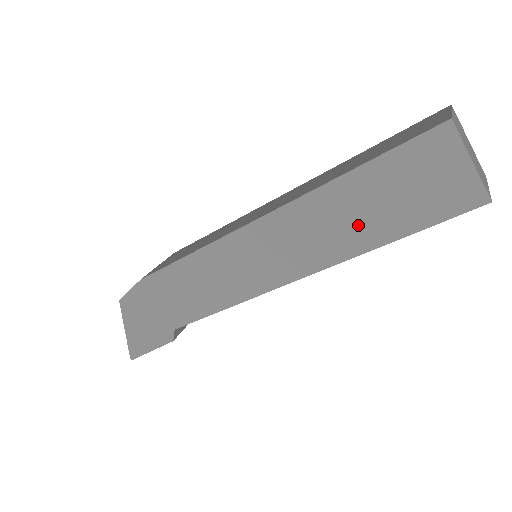
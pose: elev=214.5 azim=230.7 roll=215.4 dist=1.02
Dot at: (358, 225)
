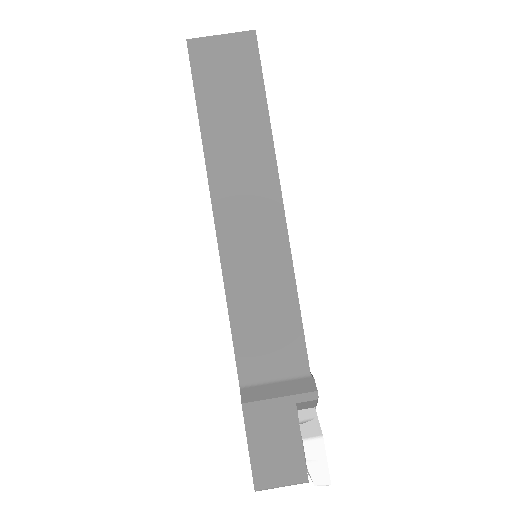
Dot at: occluded
